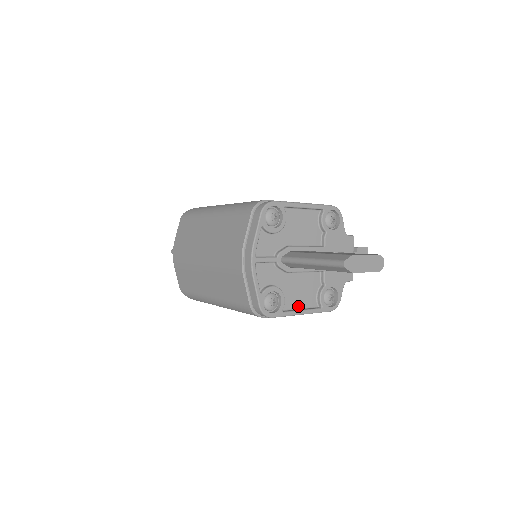
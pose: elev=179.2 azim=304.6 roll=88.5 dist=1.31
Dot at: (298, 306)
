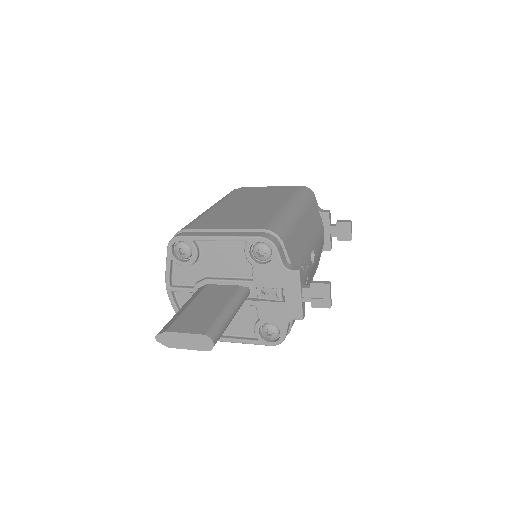
Dot at: (232, 333)
